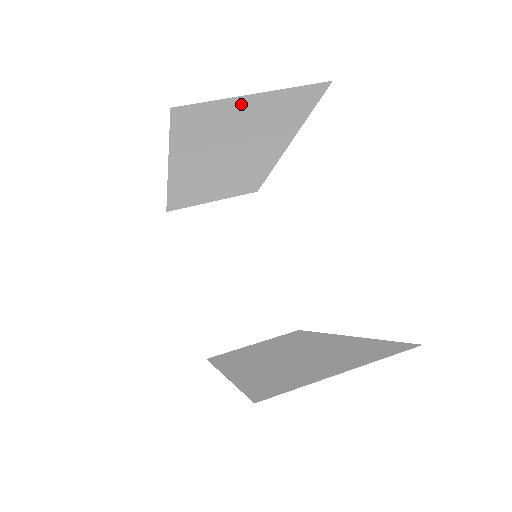
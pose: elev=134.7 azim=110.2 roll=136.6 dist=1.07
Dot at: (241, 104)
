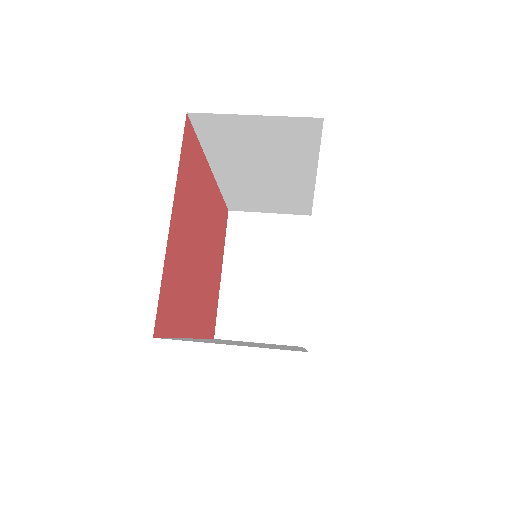
Dot at: (246, 122)
